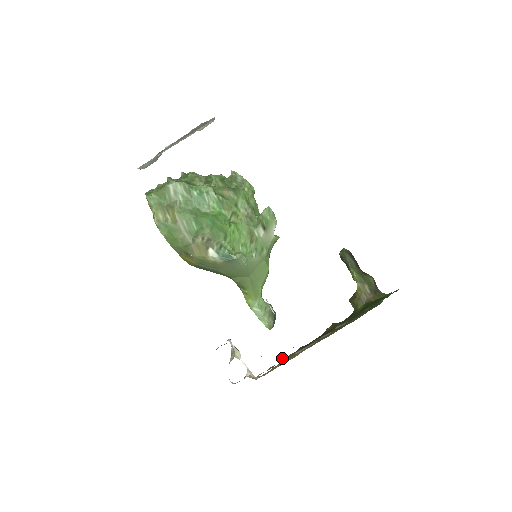
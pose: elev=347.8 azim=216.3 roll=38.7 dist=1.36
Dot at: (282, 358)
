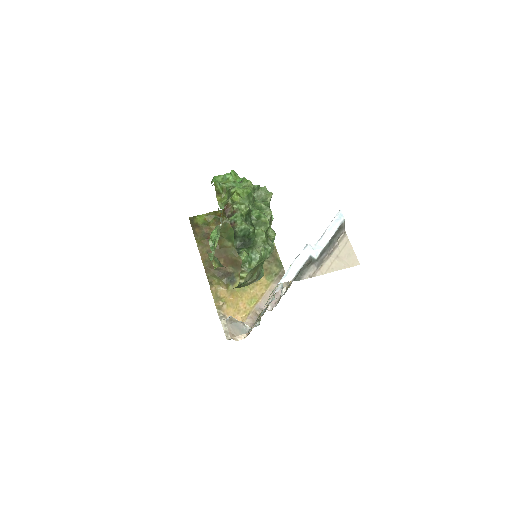
Dot at: (210, 284)
